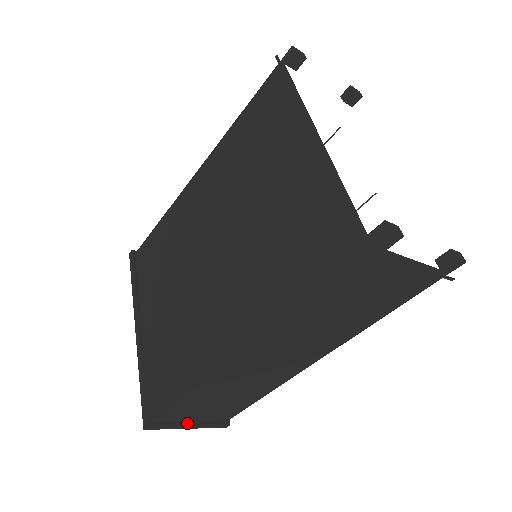
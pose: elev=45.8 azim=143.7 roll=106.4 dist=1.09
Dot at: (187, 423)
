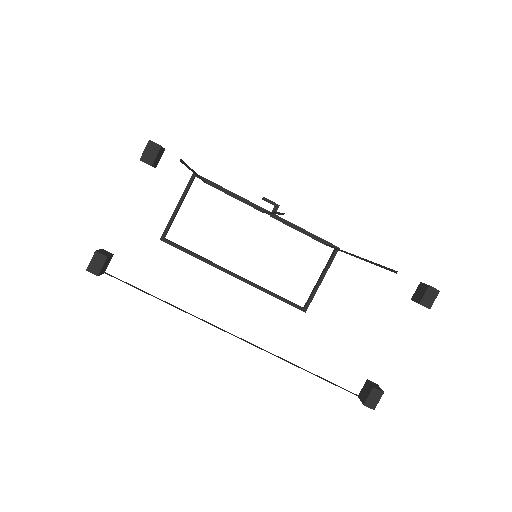
Dot at: (319, 283)
